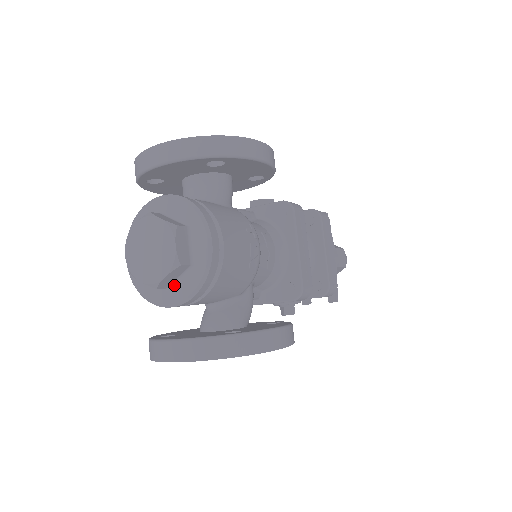
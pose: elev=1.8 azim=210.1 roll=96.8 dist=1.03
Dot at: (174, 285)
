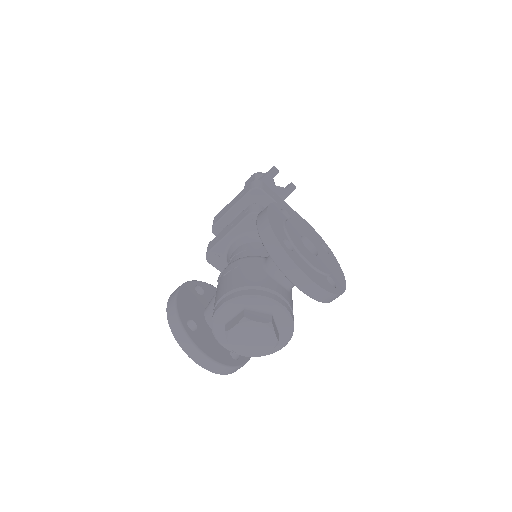
Dot at: occluded
